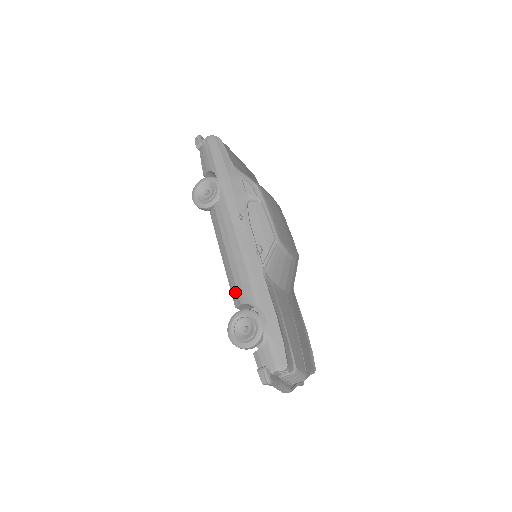
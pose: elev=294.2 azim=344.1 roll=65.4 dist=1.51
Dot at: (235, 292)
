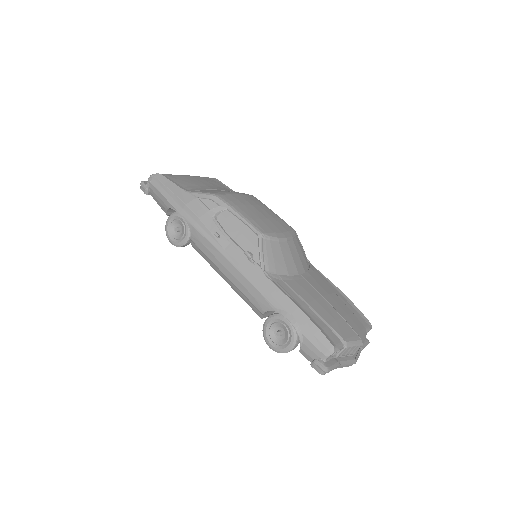
Dot at: (252, 306)
